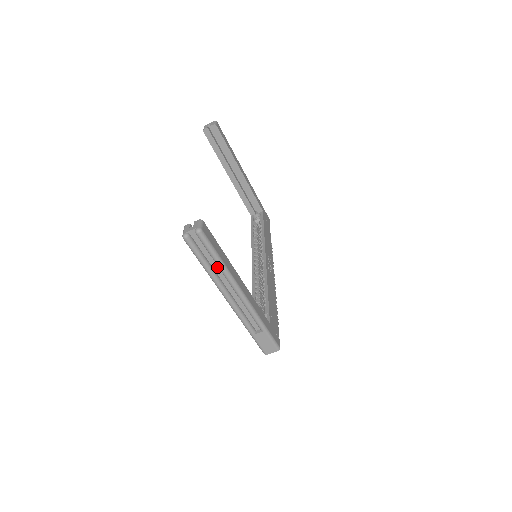
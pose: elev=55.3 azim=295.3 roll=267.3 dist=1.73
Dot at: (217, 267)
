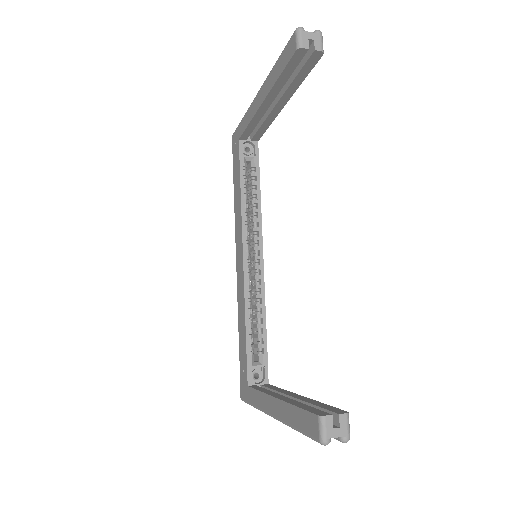
Dot at: occluded
